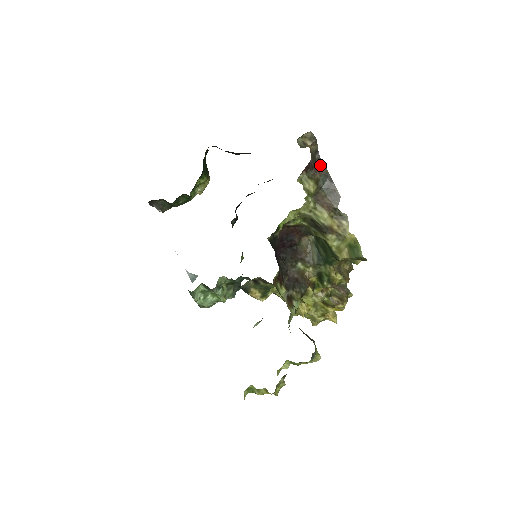
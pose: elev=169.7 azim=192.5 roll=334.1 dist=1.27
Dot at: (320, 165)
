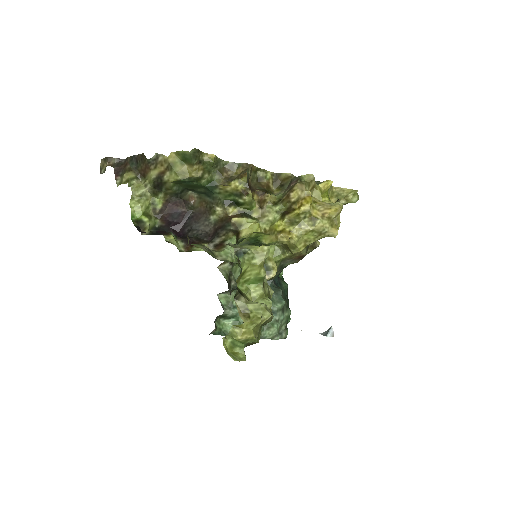
Dot at: (126, 161)
